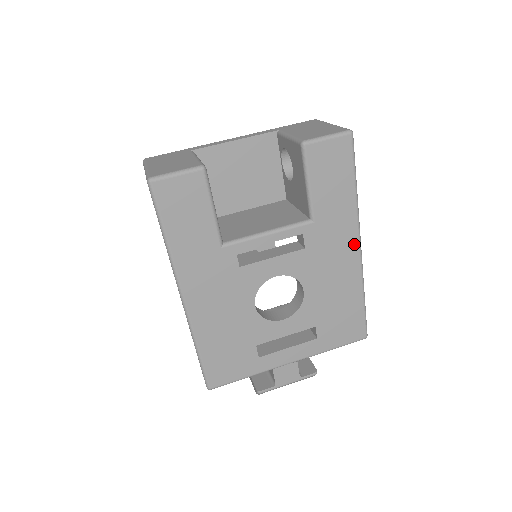
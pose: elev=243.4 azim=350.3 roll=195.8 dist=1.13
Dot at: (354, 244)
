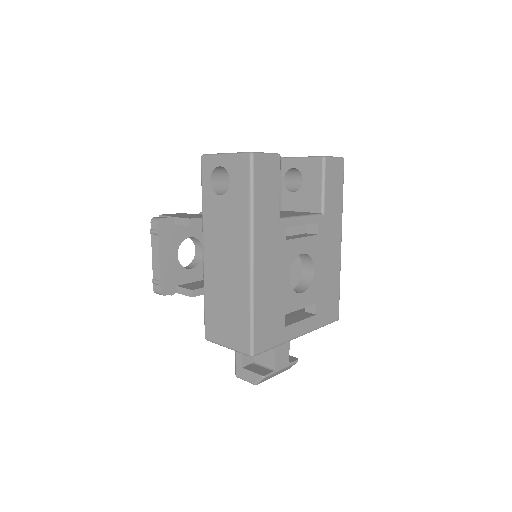
Dot at: (339, 239)
